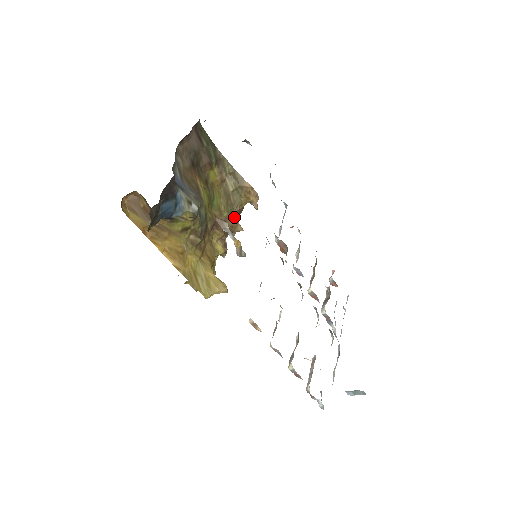
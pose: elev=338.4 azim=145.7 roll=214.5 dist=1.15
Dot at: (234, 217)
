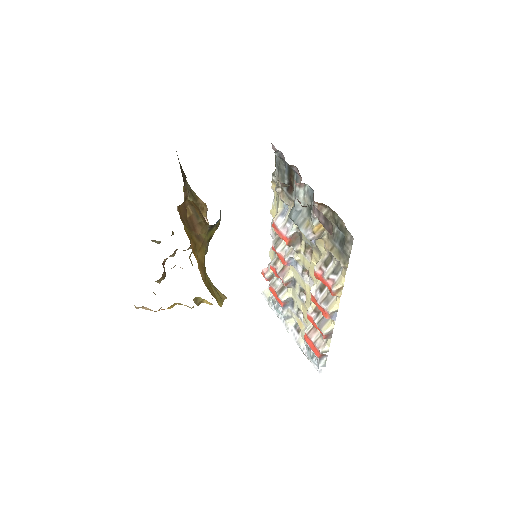
Dot at: occluded
